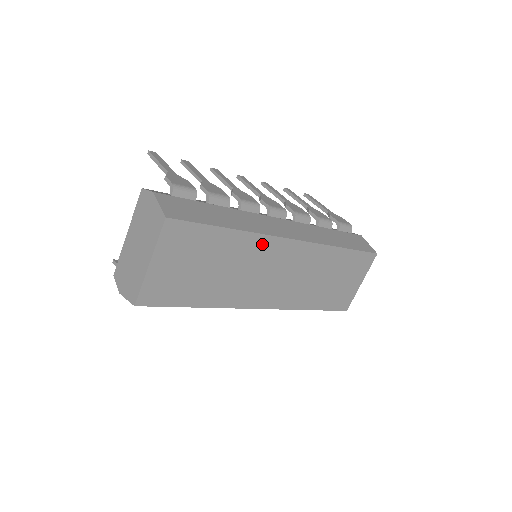
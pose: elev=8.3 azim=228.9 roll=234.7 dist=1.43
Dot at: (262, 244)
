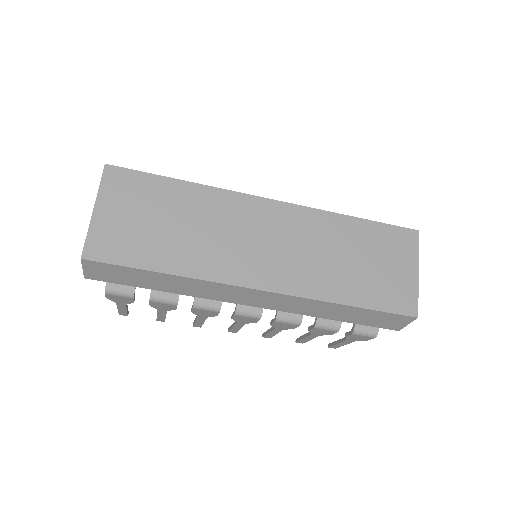
Dot at: (229, 201)
